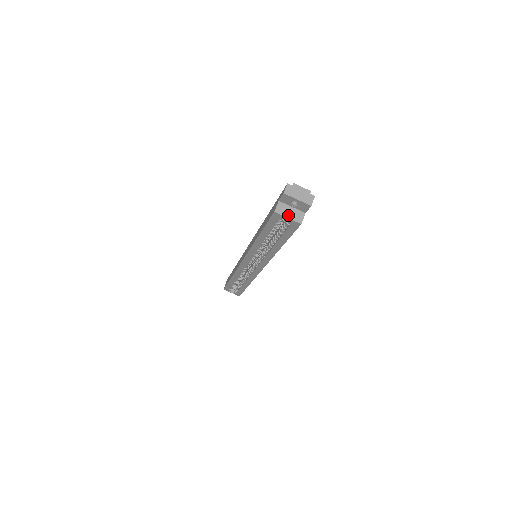
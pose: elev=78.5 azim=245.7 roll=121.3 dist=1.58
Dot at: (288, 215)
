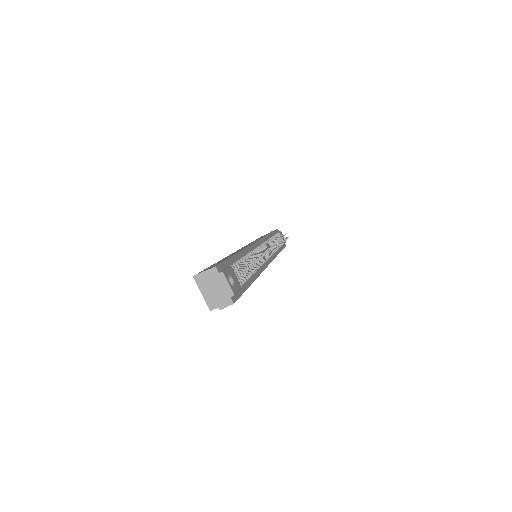
Dot at: (204, 291)
